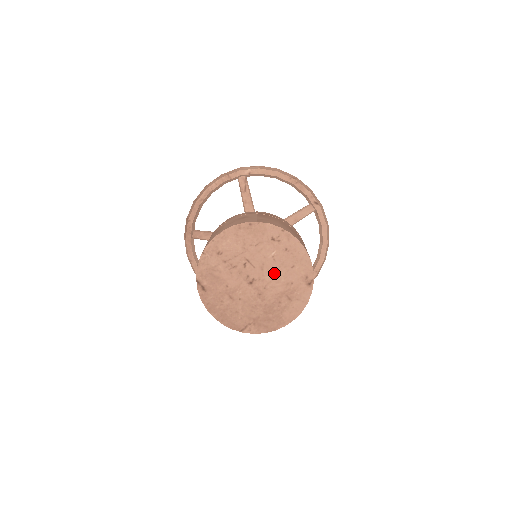
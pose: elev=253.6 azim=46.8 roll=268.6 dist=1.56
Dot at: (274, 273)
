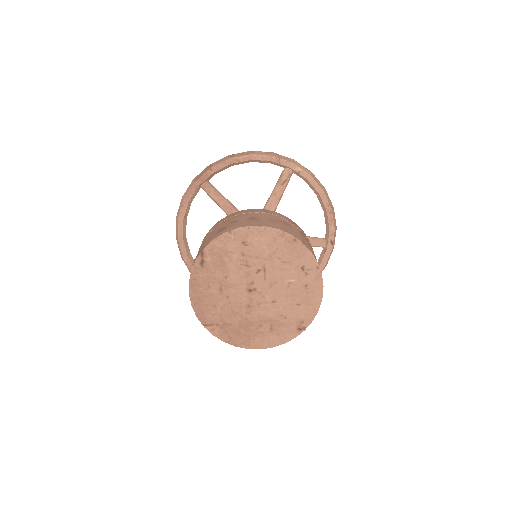
Dot at: (278, 297)
